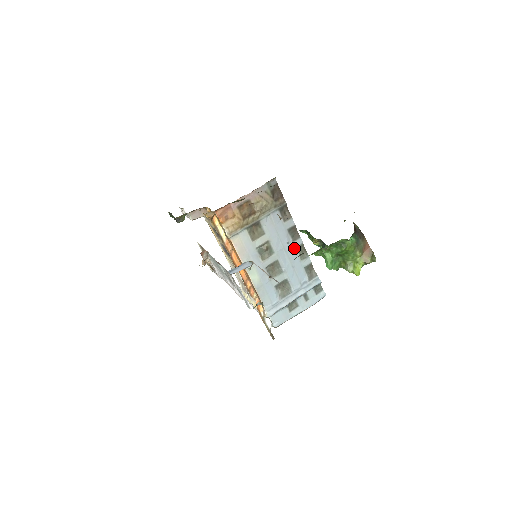
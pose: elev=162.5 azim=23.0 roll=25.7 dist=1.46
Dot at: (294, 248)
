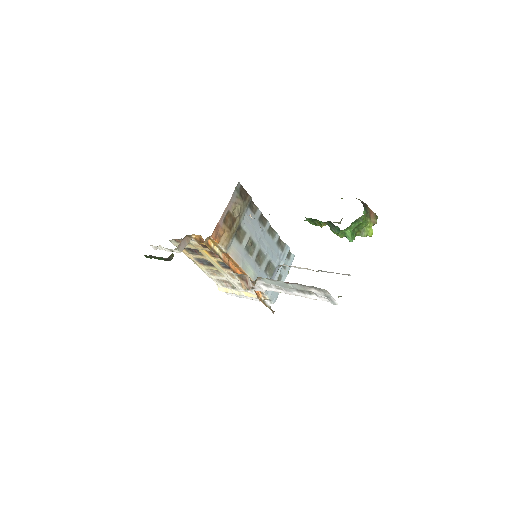
Dot at: (266, 232)
